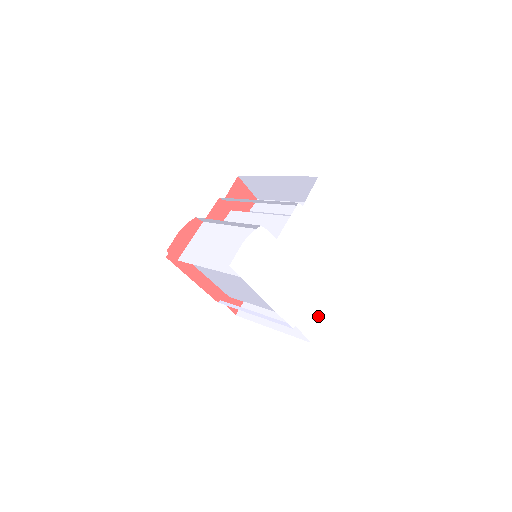
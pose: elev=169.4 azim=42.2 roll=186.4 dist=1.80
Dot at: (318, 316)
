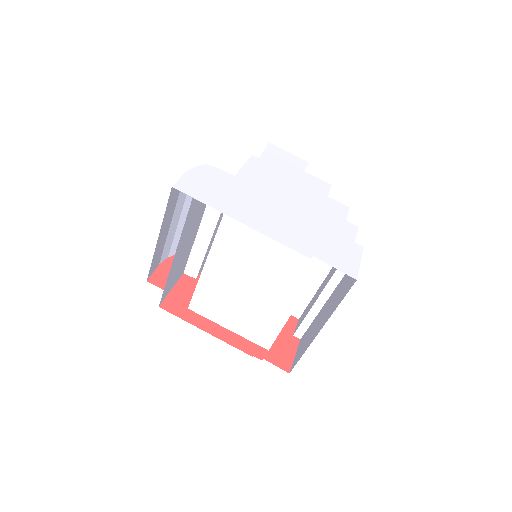
Dot at: (350, 253)
